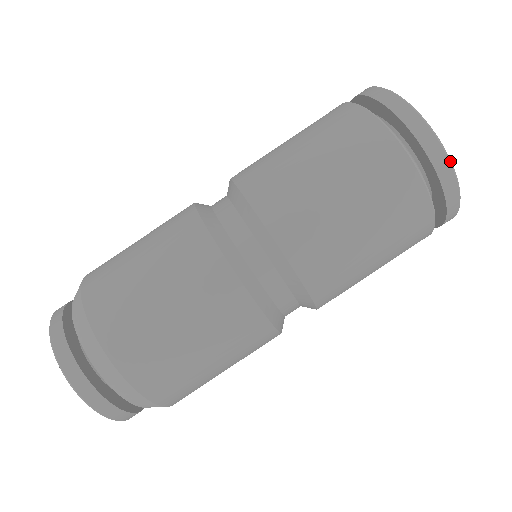
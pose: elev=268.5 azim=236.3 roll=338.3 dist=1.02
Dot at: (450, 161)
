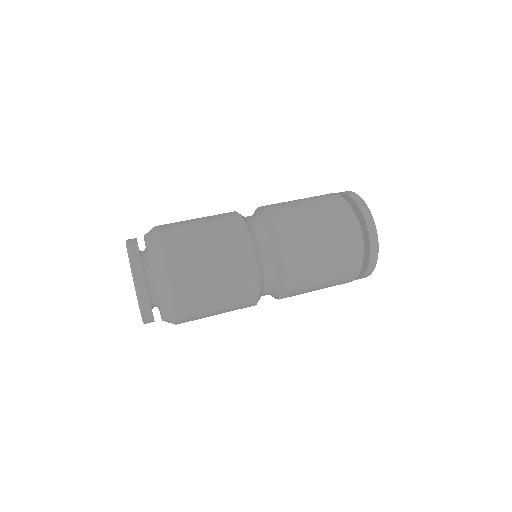
Dot at: (369, 209)
